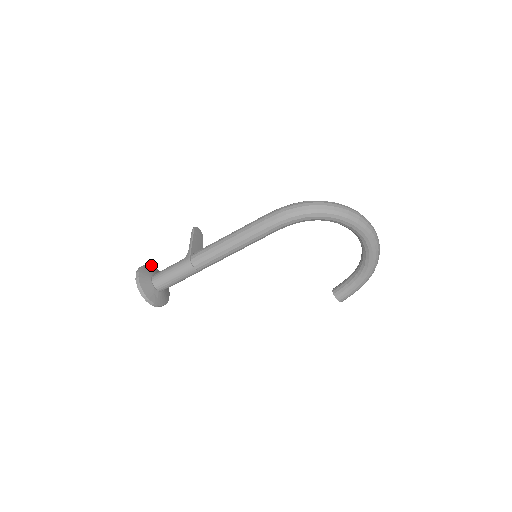
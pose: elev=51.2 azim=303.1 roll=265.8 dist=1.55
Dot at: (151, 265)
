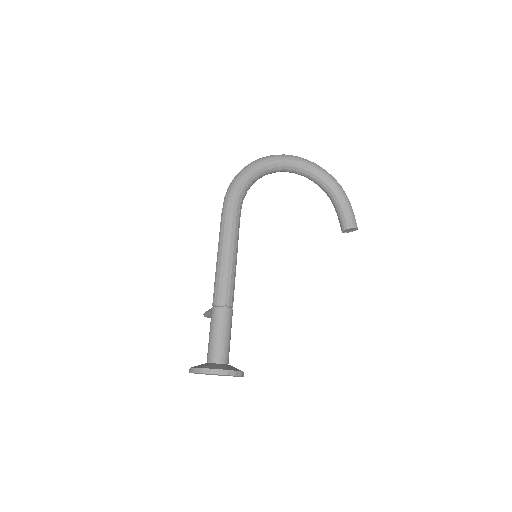
Dot at: occluded
